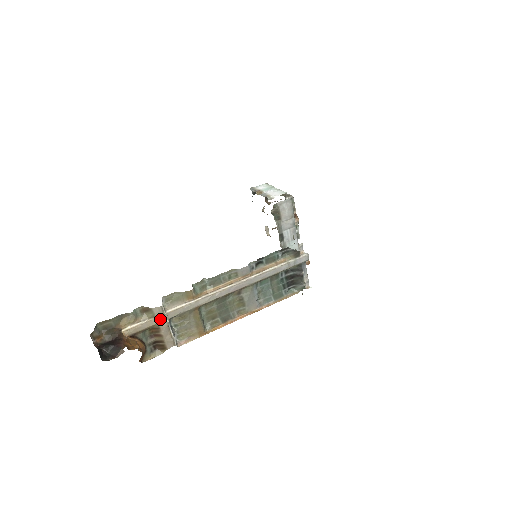
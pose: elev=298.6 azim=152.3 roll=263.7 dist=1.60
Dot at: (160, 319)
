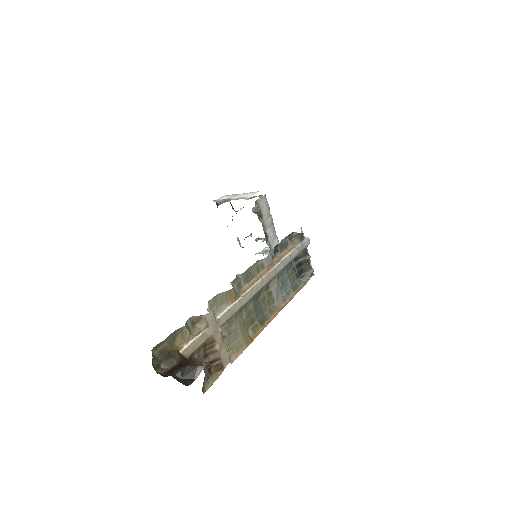
Dot at: (213, 328)
